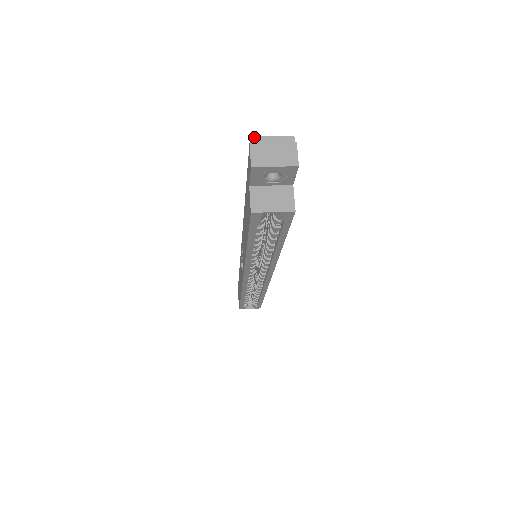
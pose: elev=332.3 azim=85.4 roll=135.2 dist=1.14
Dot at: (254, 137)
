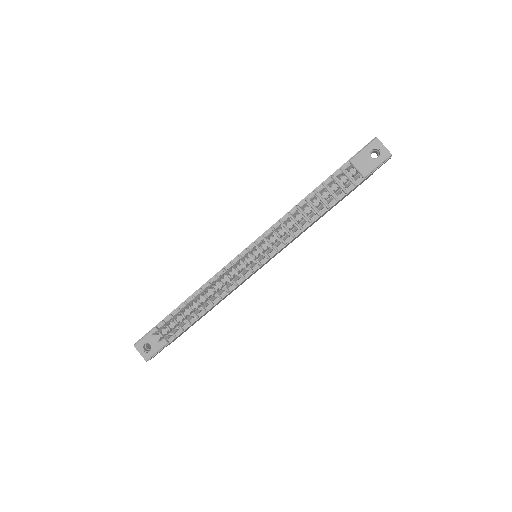
Dot at: (134, 346)
